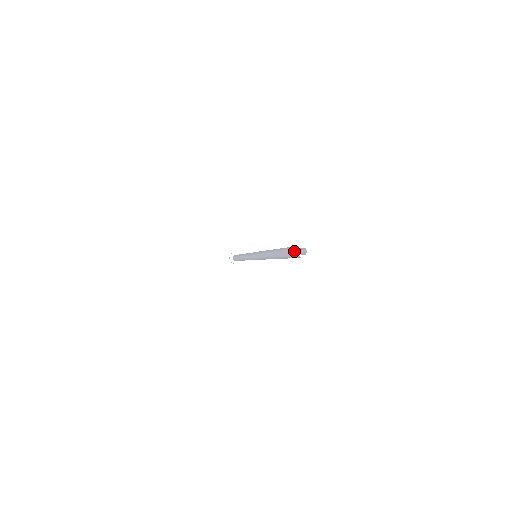
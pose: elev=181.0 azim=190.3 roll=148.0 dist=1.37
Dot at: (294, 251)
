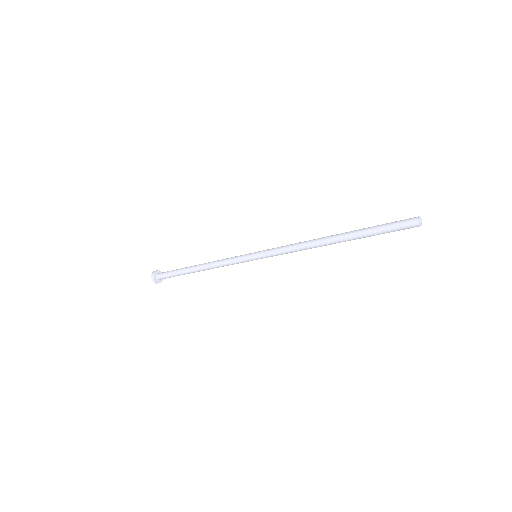
Dot at: (411, 220)
